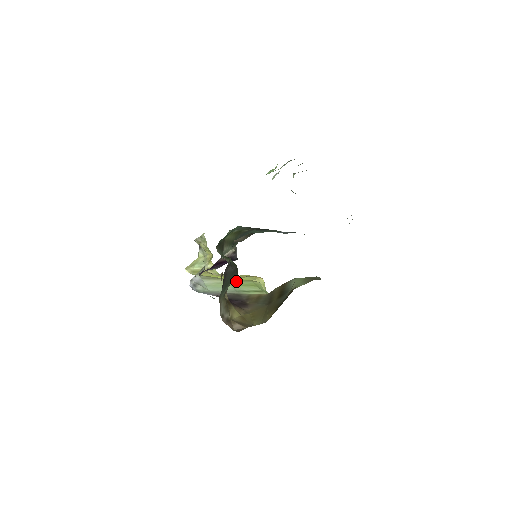
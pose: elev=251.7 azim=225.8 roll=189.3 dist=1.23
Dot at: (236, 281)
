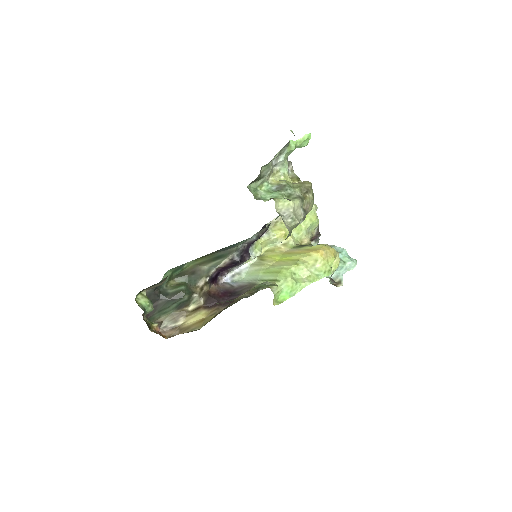
Dot at: (274, 265)
